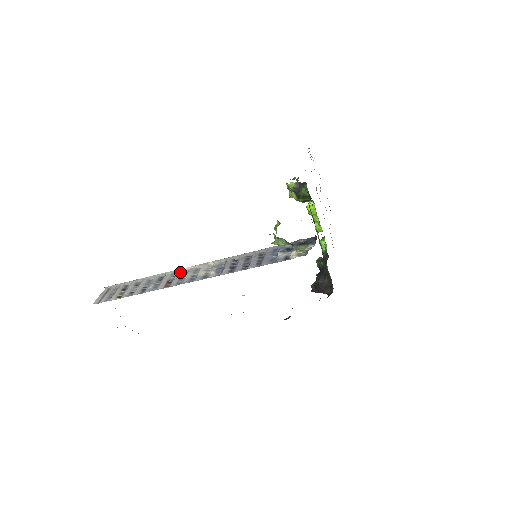
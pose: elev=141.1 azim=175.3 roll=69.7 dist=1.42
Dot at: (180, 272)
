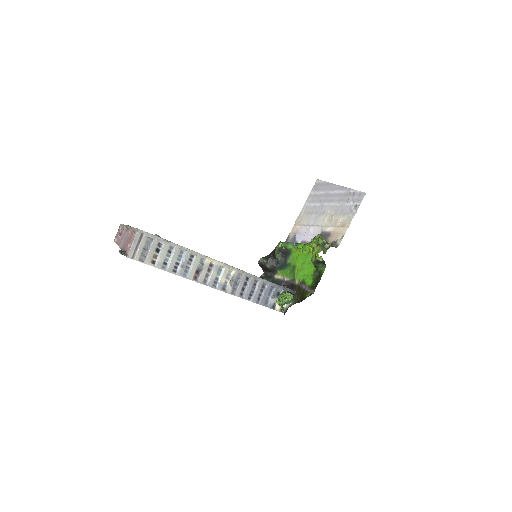
Dot at: (208, 263)
